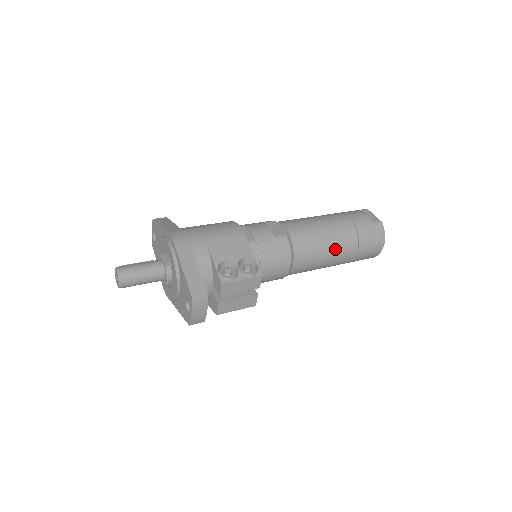
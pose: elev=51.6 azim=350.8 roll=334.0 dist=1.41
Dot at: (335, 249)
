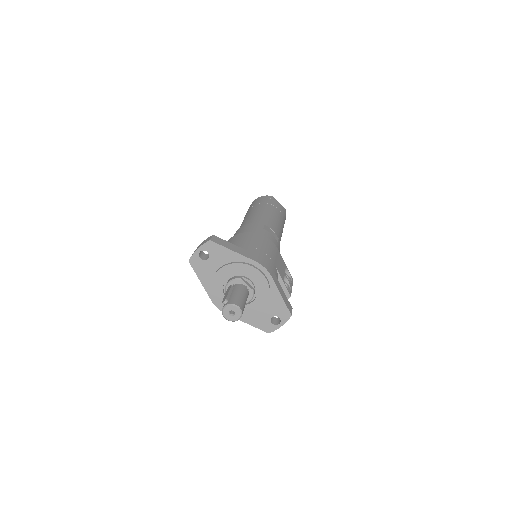
Dot at: occluded
